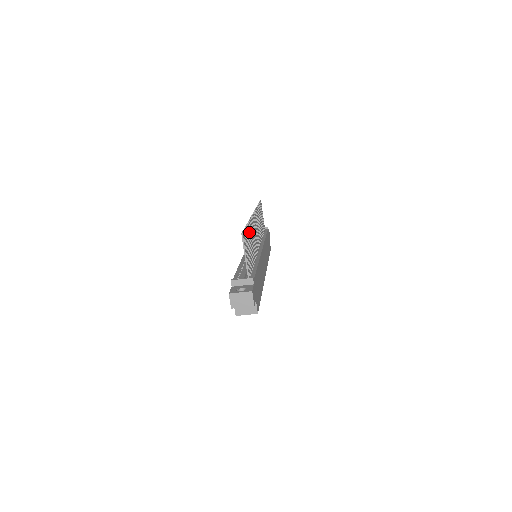
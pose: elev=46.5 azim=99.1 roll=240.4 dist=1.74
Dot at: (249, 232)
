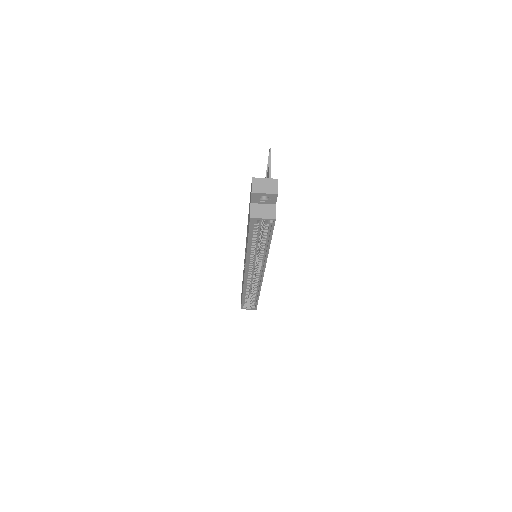
Dot at: occluded
